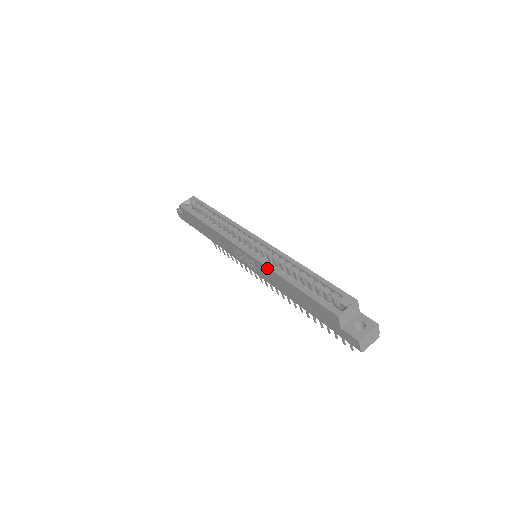
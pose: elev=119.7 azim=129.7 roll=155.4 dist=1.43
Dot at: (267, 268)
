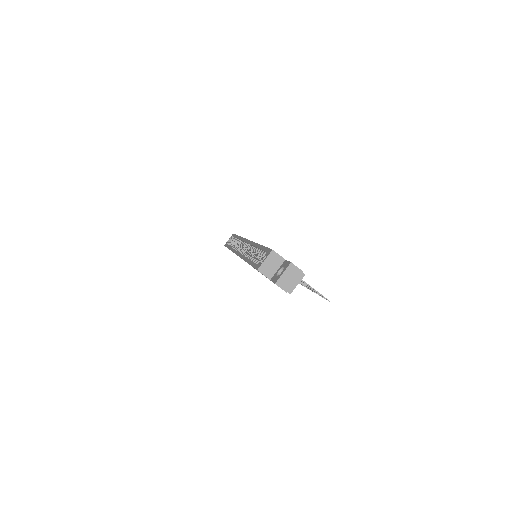
Dot at: occluded
